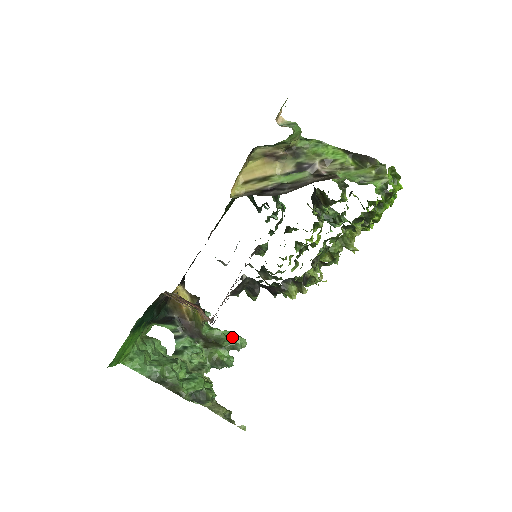
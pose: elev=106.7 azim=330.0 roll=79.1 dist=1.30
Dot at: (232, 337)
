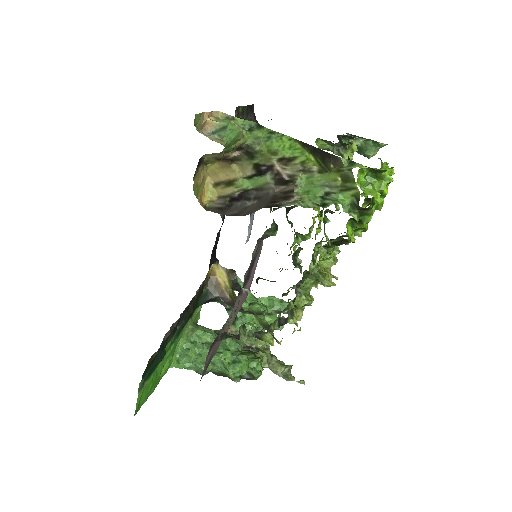
Dot at: (276, 303)
